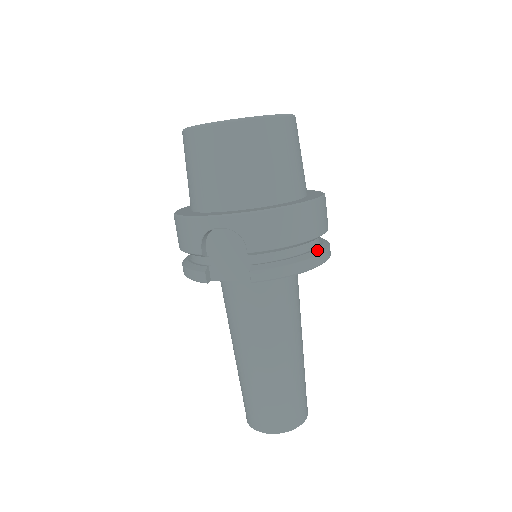
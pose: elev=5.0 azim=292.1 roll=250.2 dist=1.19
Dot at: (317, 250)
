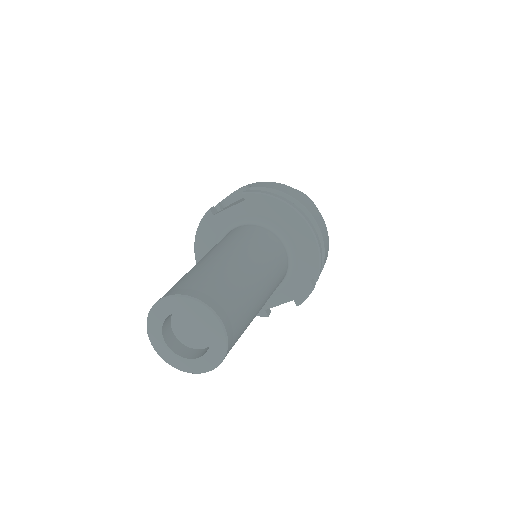
Dot at: occluded
